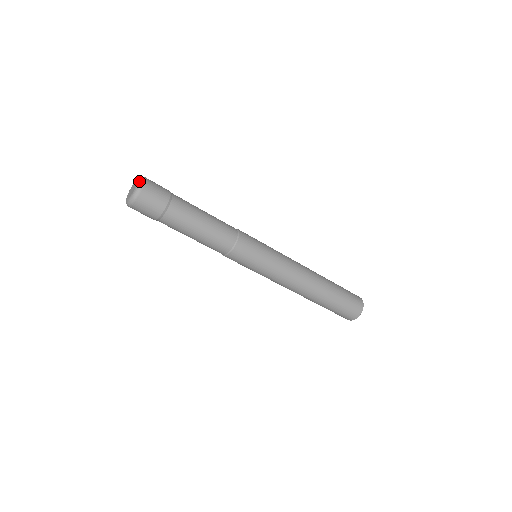
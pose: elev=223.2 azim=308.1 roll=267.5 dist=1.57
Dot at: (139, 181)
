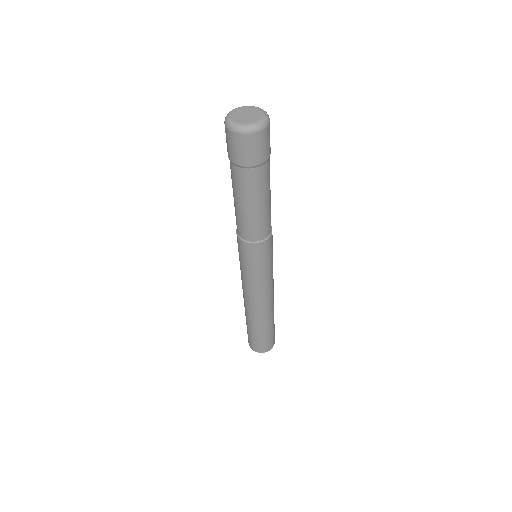
Dot at: (265, 119)
